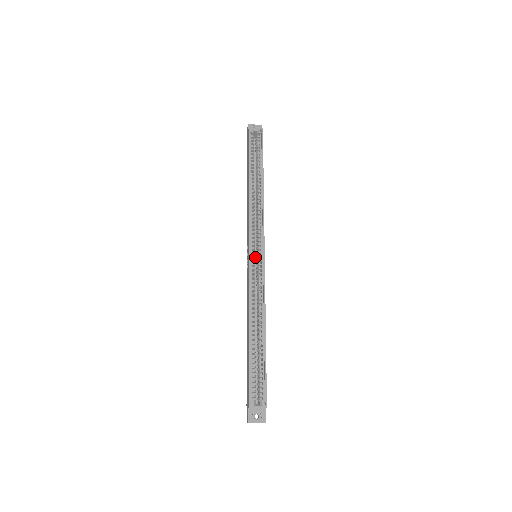
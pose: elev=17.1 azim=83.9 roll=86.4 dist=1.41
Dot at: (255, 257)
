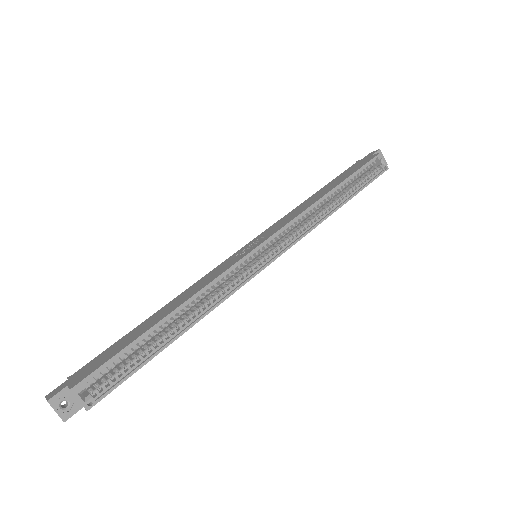
Dot at: occluded
